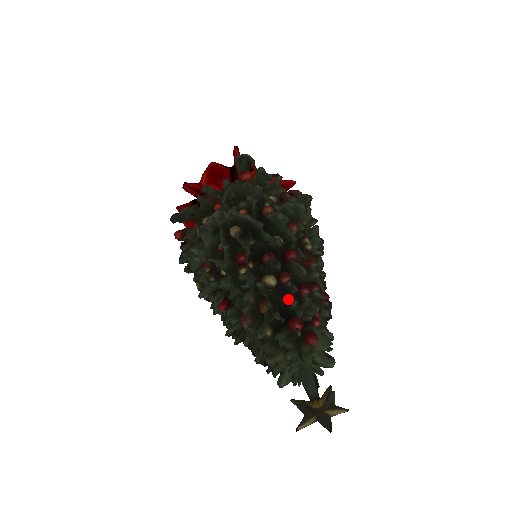
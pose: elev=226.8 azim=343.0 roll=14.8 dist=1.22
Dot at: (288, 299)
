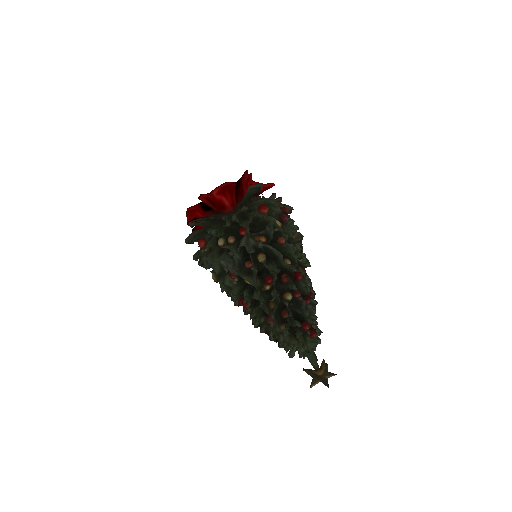
Dot at: (300, 309)
